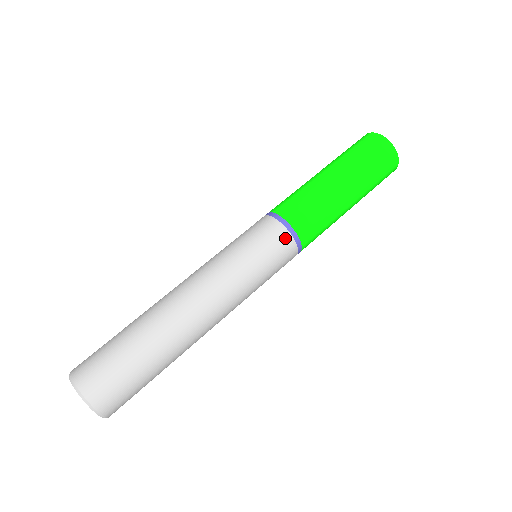
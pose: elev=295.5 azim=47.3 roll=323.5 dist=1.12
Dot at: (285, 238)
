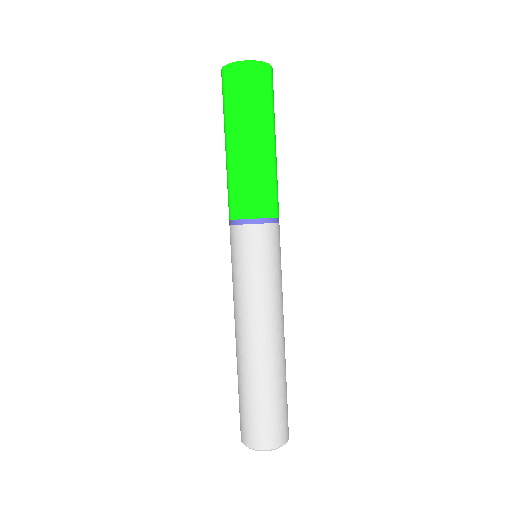
Dot at: (277, 230)
